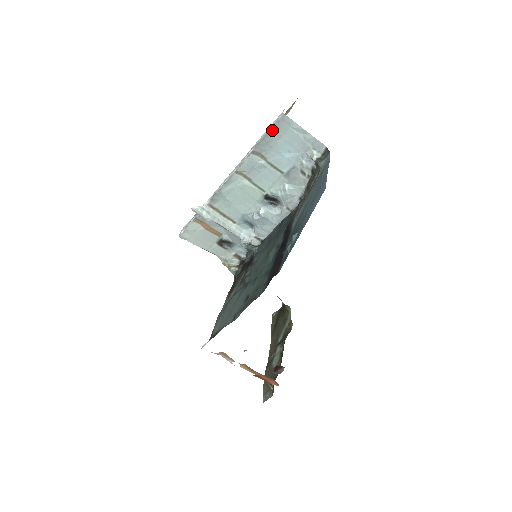
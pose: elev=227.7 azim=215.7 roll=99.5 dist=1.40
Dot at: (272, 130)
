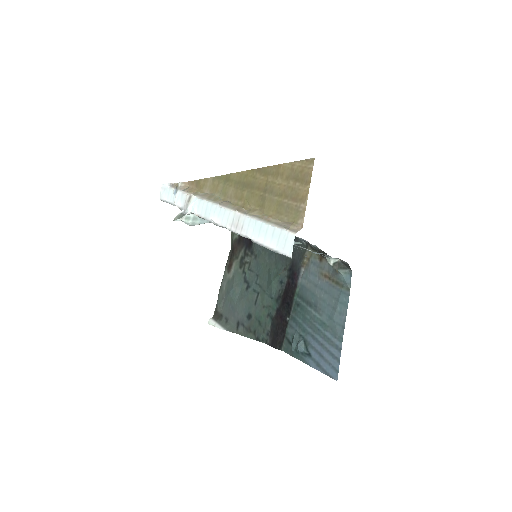
Dot at: (275, 251)
